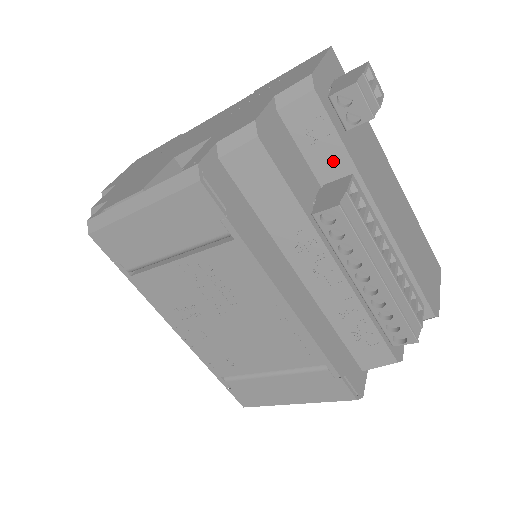
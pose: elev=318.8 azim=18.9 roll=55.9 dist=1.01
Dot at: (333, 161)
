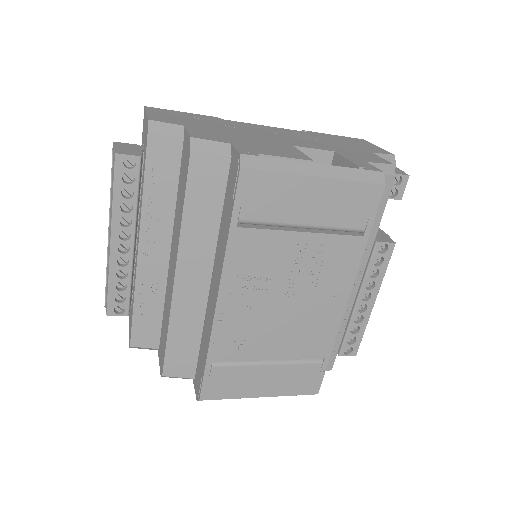
Dot at: occluded
